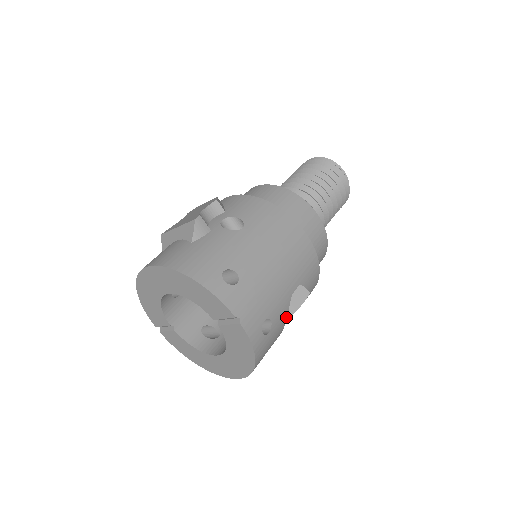
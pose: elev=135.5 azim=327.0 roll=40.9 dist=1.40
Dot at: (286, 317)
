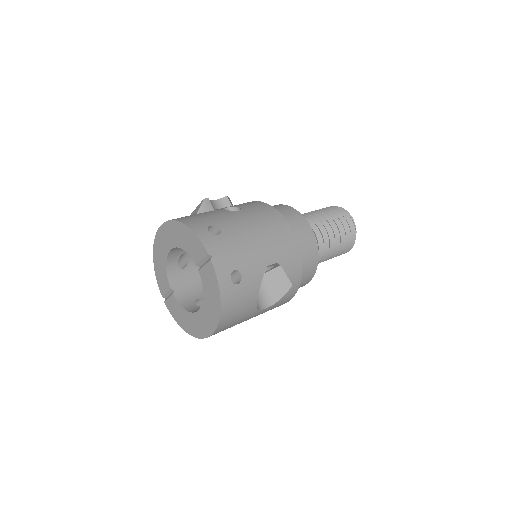
Dot at: (259, 284)
